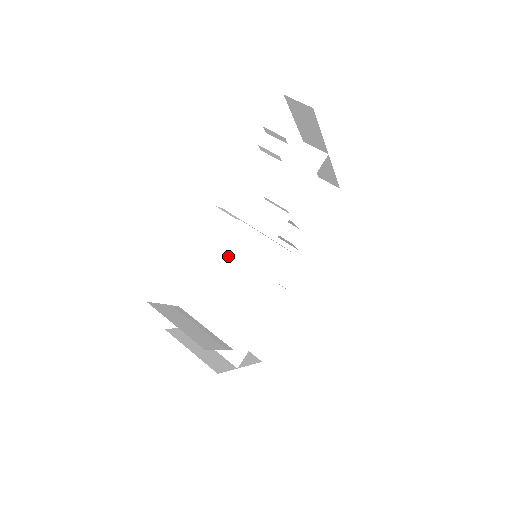
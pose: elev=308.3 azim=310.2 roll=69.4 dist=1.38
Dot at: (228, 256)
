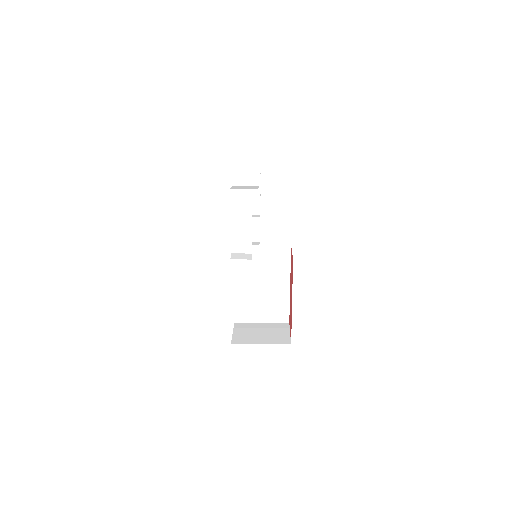
Dot at: (245, 273)
